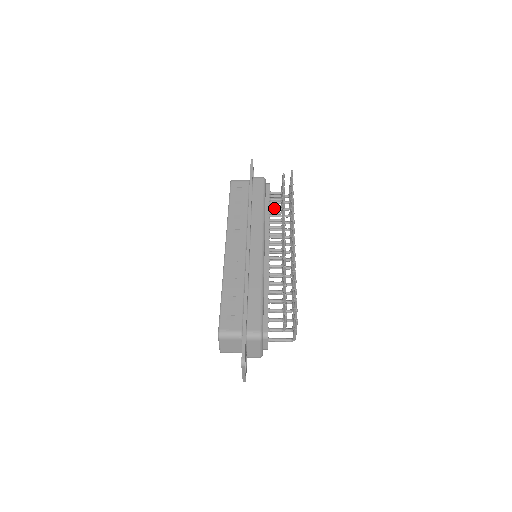
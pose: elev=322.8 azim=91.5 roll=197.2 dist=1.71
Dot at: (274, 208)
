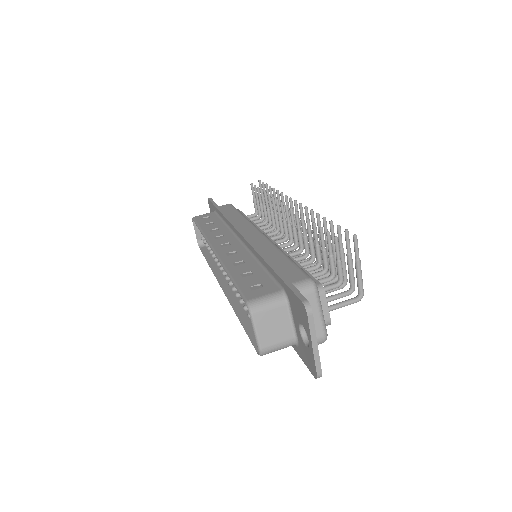
Dot at: occluded
